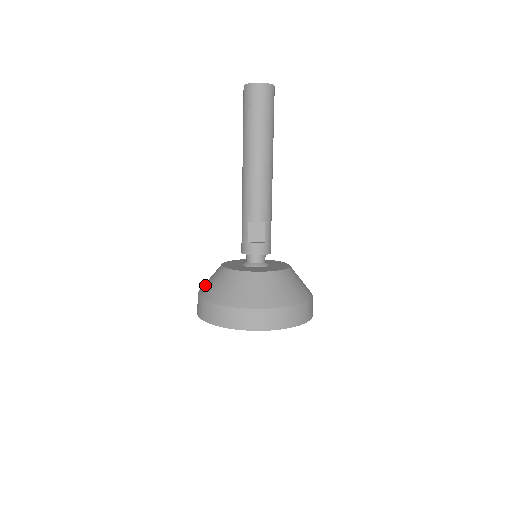
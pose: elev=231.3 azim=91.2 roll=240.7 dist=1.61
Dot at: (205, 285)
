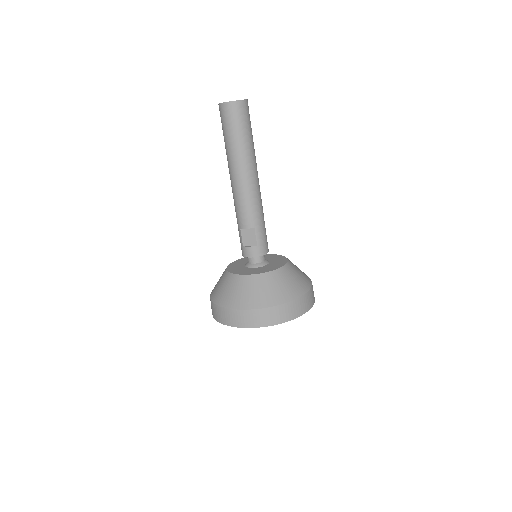
Dot at: occluded
